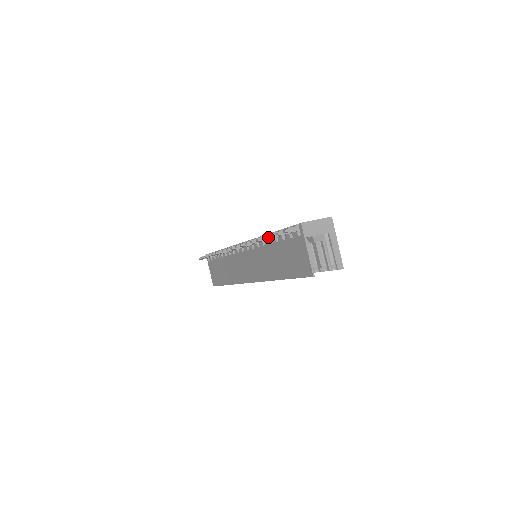
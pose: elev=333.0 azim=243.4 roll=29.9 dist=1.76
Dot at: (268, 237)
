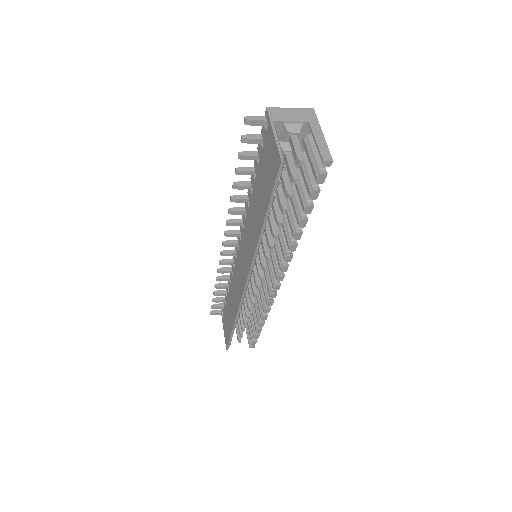
Dot at: (242, 169)
